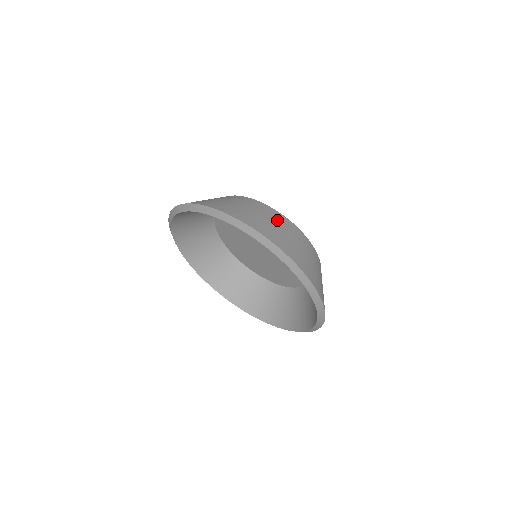
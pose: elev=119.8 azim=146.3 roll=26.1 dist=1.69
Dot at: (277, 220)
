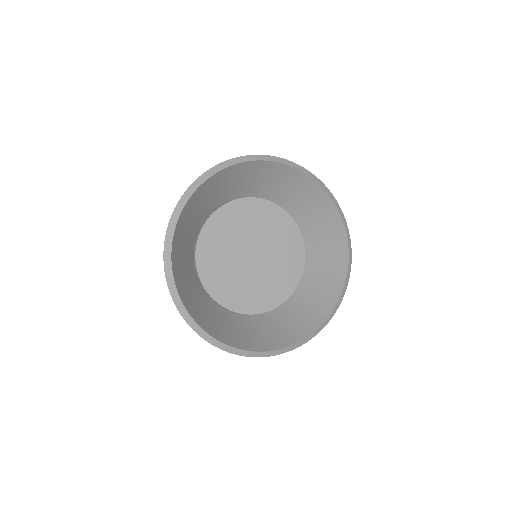
Dot at: occluded
